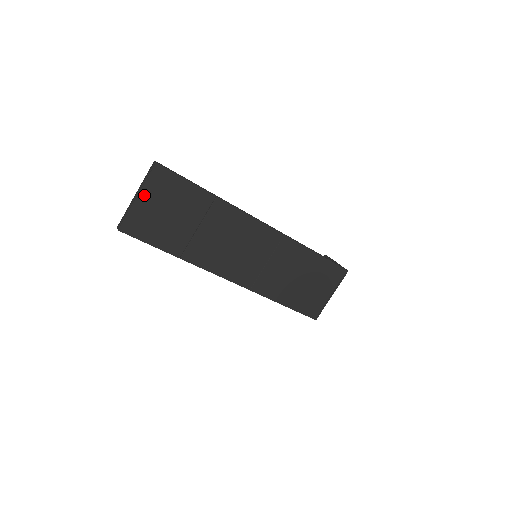
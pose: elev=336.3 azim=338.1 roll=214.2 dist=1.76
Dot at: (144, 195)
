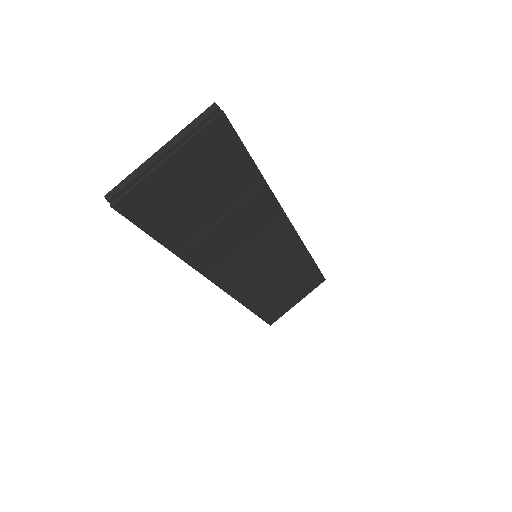
Dot at: (179, 159)
